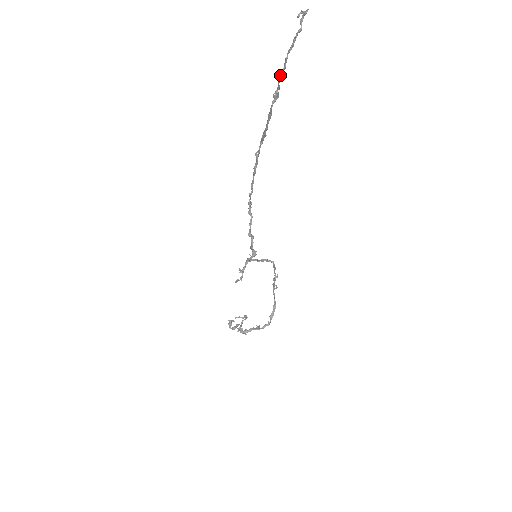
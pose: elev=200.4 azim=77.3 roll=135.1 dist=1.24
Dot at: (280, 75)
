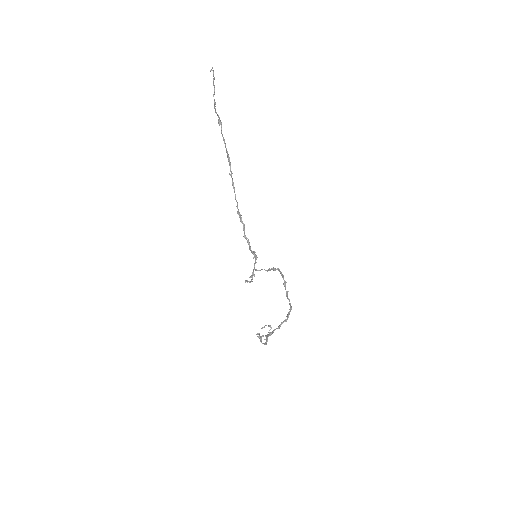
Dot at: (214, 107)
